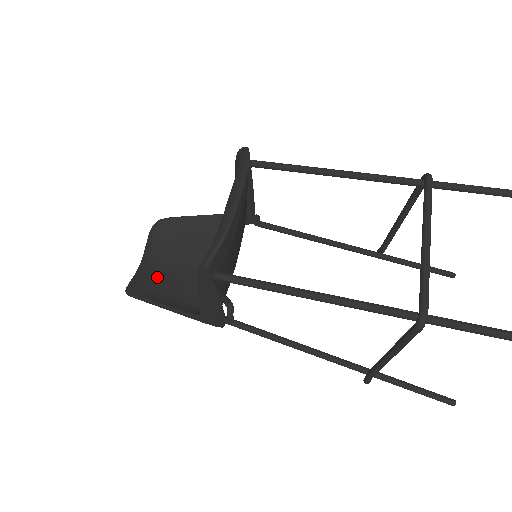
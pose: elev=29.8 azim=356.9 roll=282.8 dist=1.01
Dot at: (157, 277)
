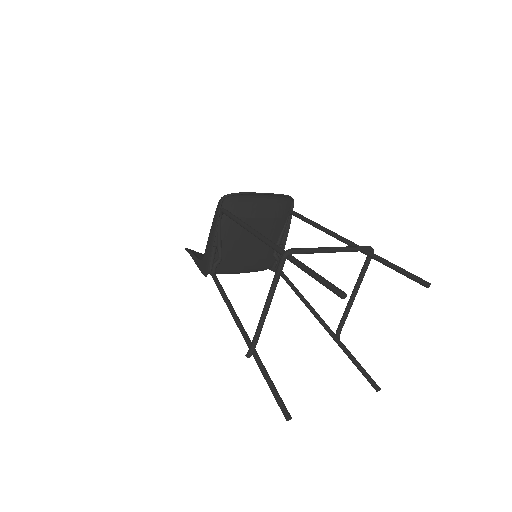
Dot at: occluded
